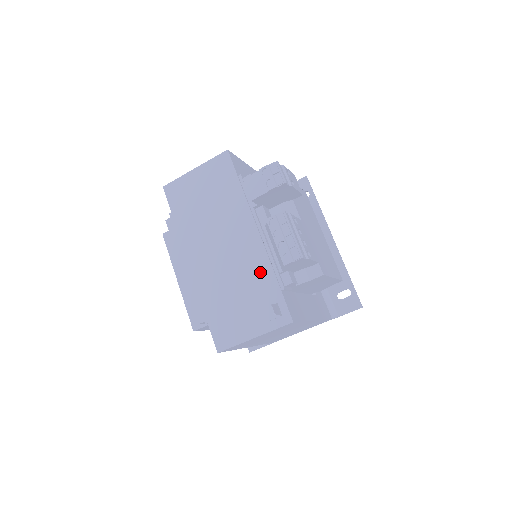
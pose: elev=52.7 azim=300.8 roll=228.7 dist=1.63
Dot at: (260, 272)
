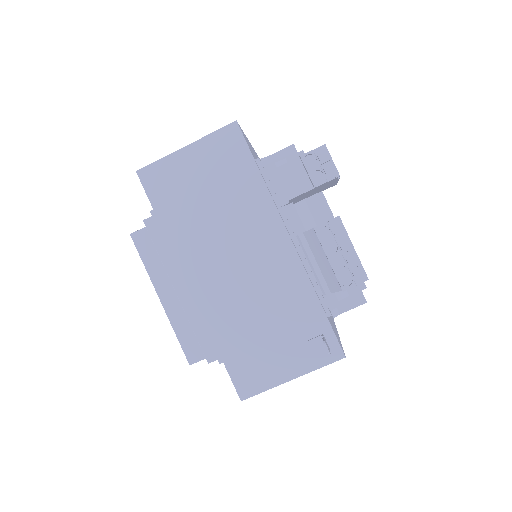
Dot at: (296, 294)
